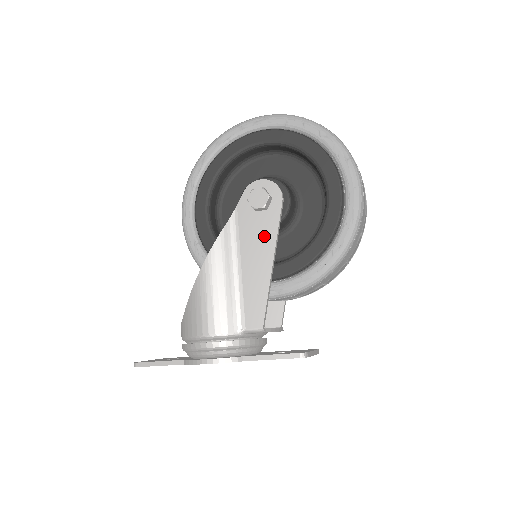
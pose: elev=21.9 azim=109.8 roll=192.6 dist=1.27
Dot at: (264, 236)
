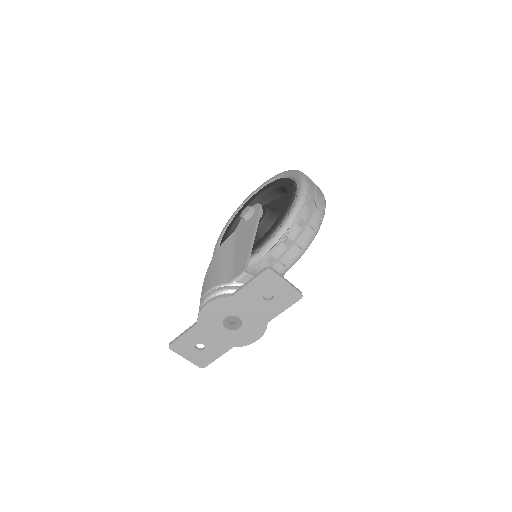
Dot at: (250, 228)
